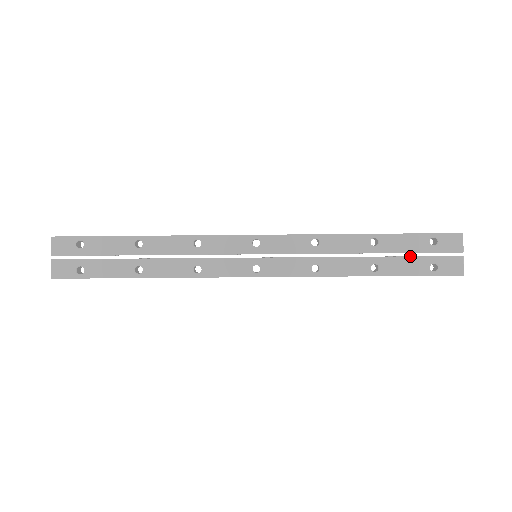
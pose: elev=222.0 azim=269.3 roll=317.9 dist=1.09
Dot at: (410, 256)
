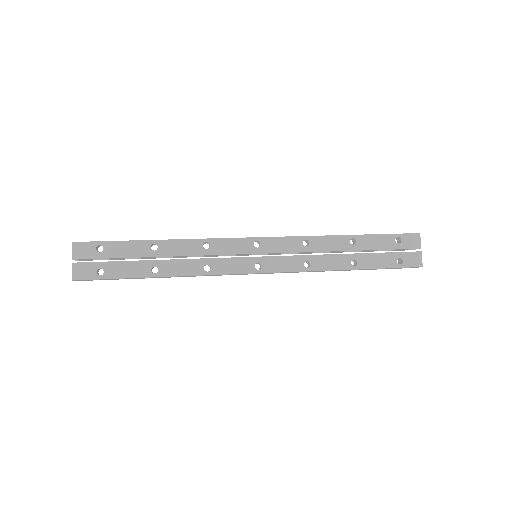
Dot at: occluded
